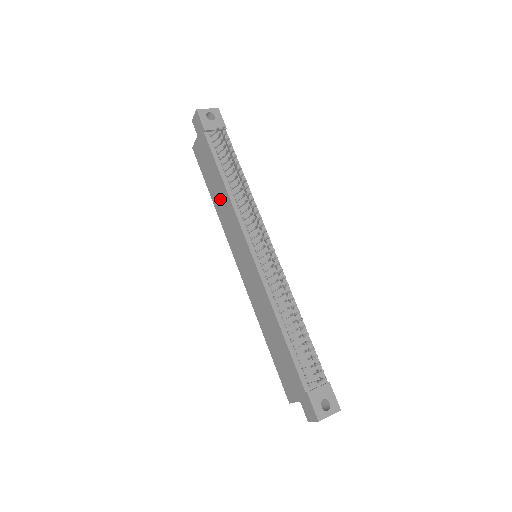
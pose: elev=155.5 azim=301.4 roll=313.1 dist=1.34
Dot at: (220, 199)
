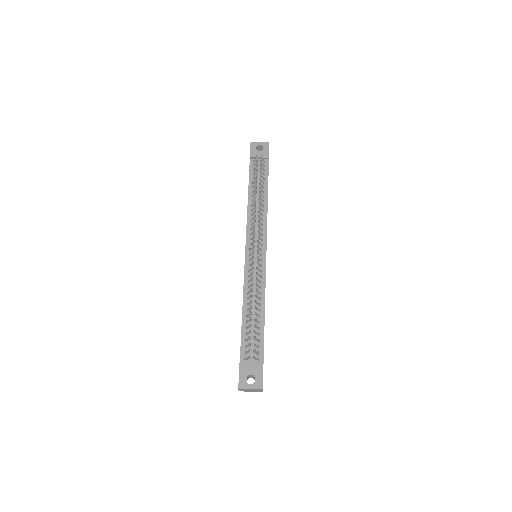
Dot at: occluded
